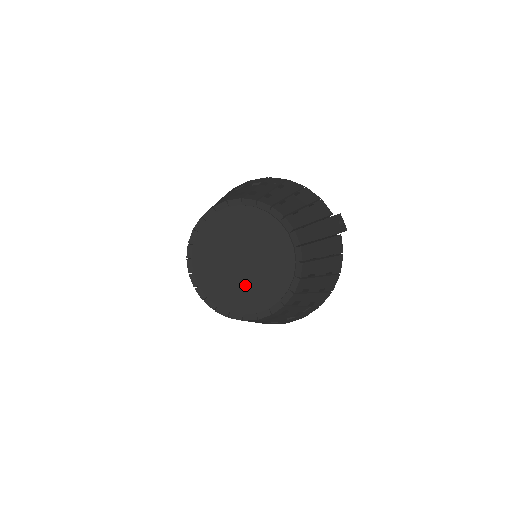
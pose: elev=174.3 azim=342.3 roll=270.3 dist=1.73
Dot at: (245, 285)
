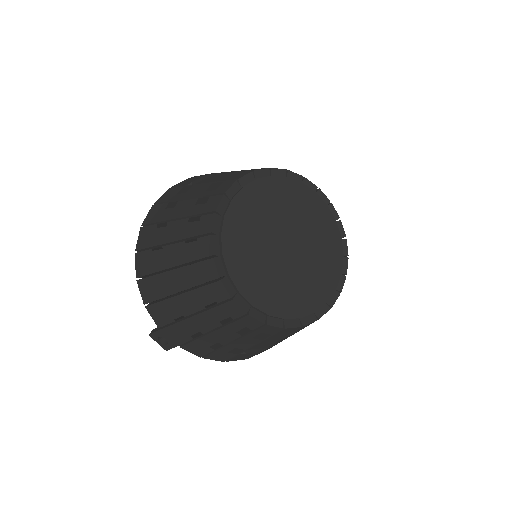
Dot at: (304, 274)
